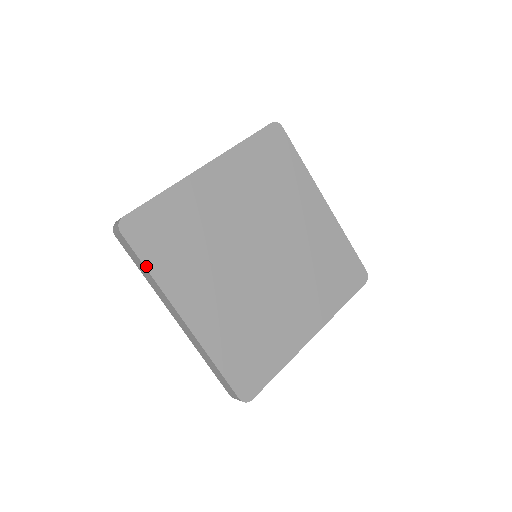
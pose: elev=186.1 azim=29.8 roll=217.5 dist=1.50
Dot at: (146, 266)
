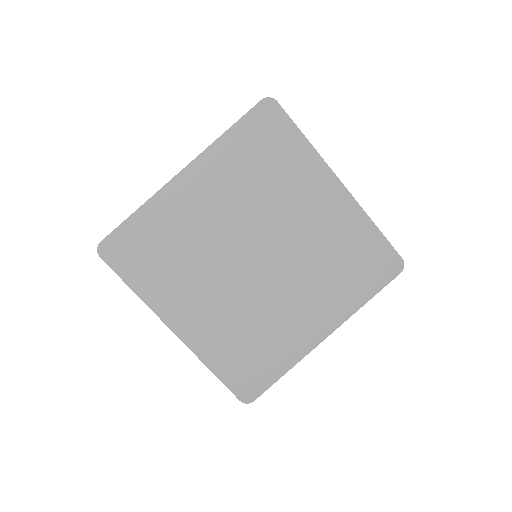
Dot at: (130, 286)
